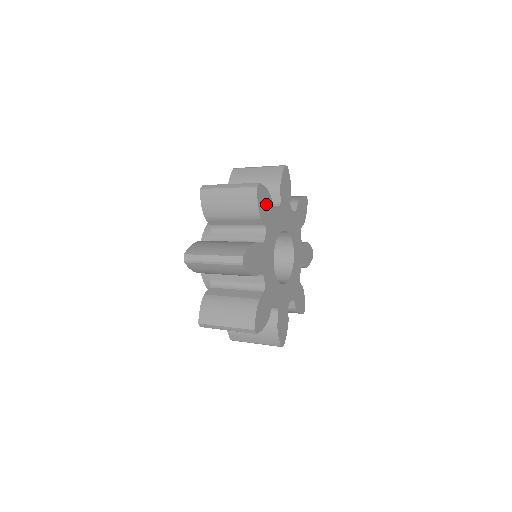
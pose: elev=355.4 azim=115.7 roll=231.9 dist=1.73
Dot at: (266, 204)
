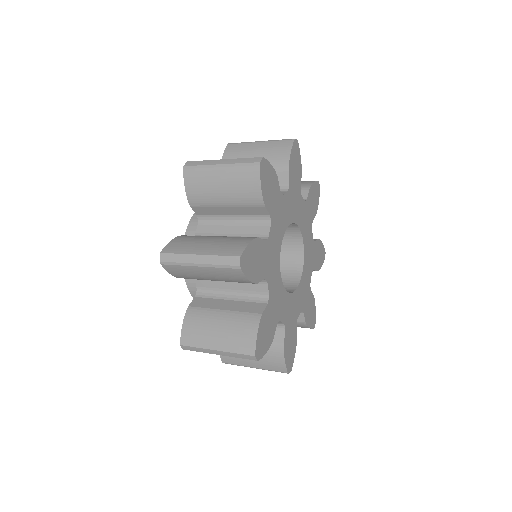
Dot at: (271, 187)
